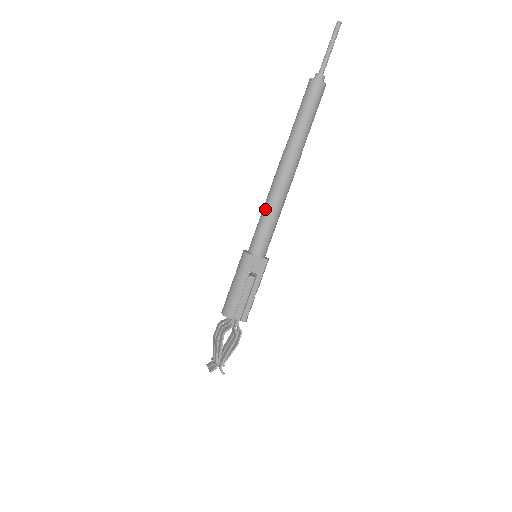
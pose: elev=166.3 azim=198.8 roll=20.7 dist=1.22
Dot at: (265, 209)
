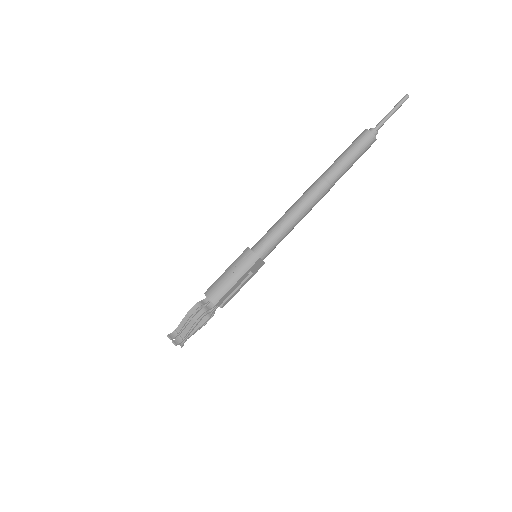
Dot at: (286, 223)
